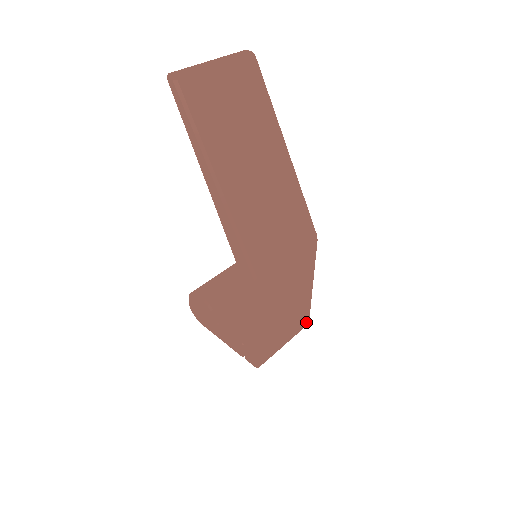
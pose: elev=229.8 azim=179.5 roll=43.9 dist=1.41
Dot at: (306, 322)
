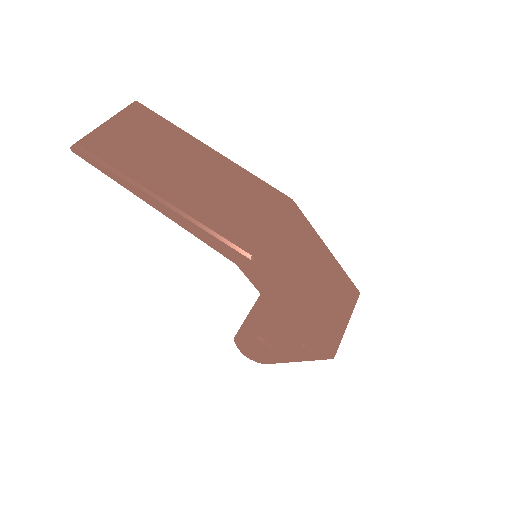
Dot at: (355, 292)
